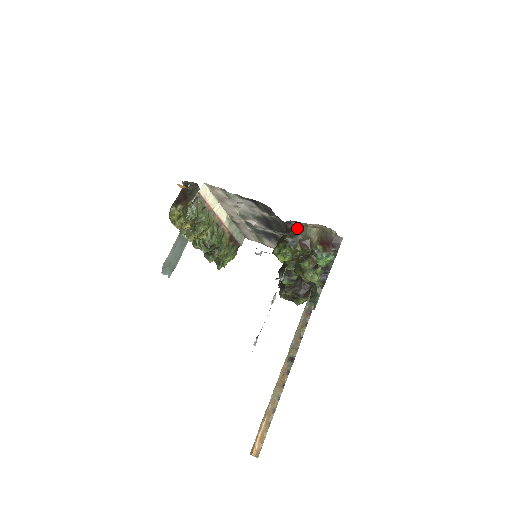
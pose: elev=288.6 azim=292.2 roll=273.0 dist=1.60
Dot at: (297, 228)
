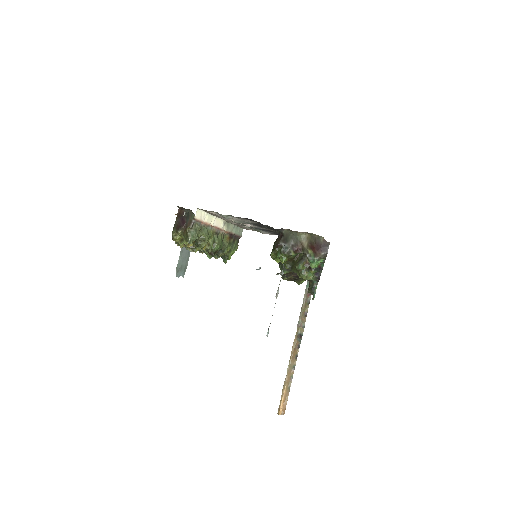
Dot at: (288, 233)
